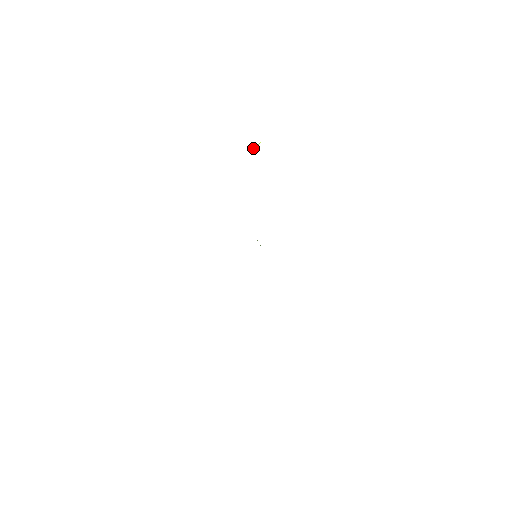
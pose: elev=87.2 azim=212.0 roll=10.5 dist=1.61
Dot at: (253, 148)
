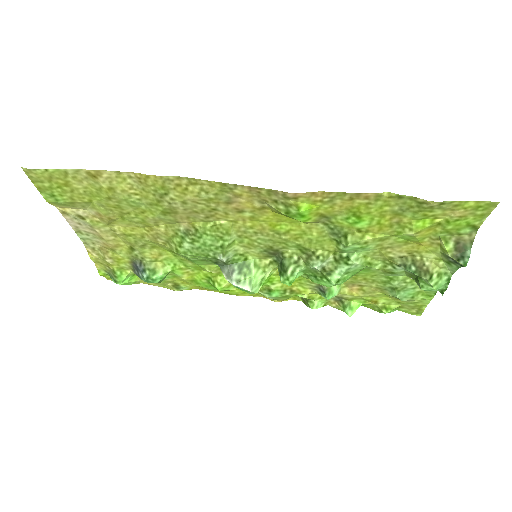
Dot at: (137, 279)
